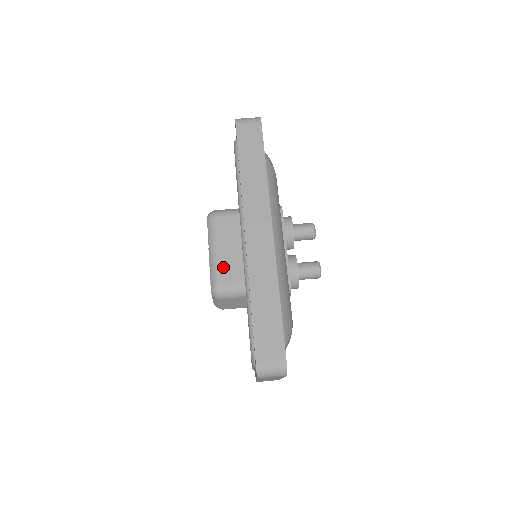
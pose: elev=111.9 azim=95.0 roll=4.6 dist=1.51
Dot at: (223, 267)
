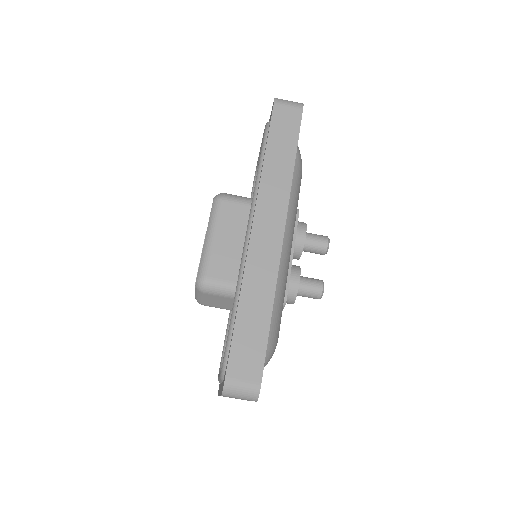
Dot at: (217, 258)
